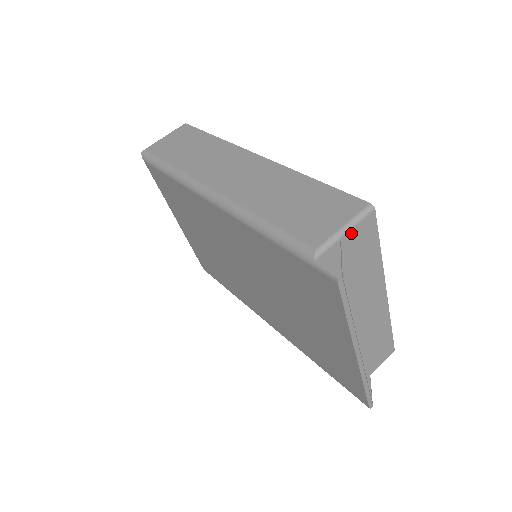
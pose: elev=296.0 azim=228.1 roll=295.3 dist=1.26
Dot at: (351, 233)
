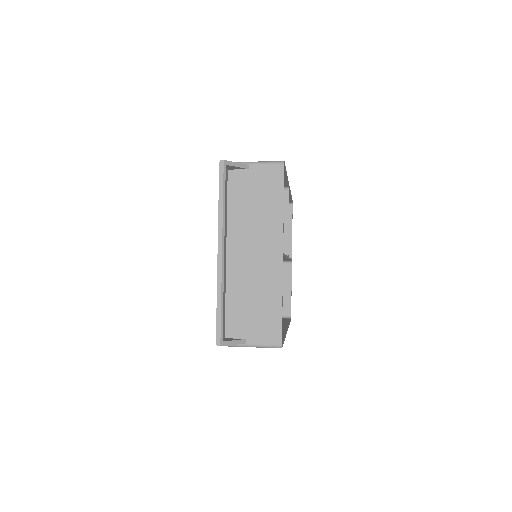
Dot at: (260, 167)
